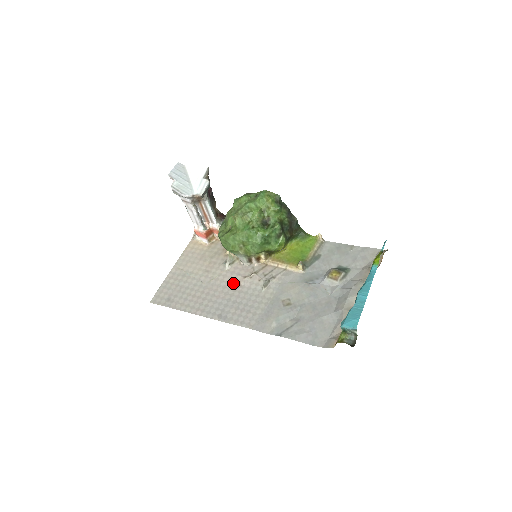
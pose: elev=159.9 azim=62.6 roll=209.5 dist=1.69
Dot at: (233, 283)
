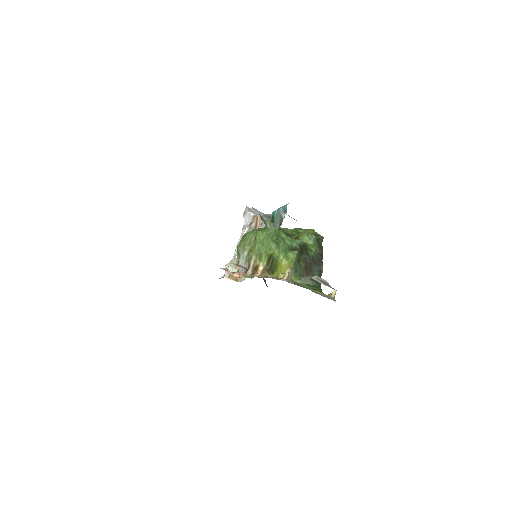
Dot at: occluded
